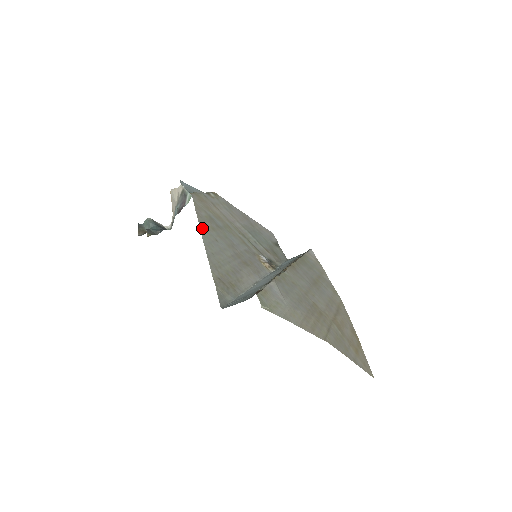
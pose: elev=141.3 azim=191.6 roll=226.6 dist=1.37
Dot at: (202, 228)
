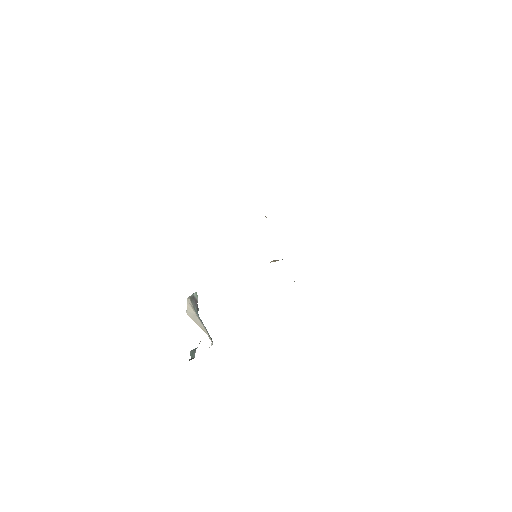
Dot at: occluded
